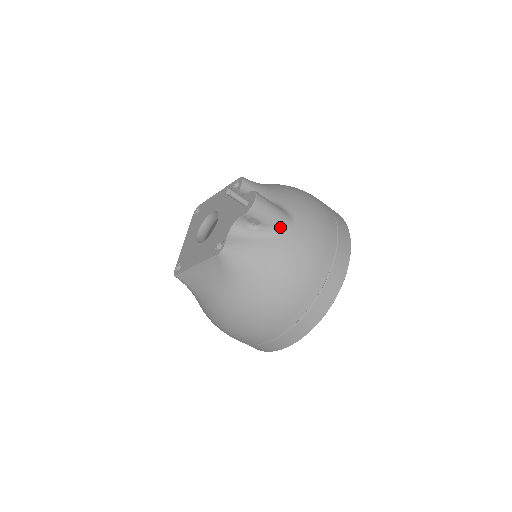
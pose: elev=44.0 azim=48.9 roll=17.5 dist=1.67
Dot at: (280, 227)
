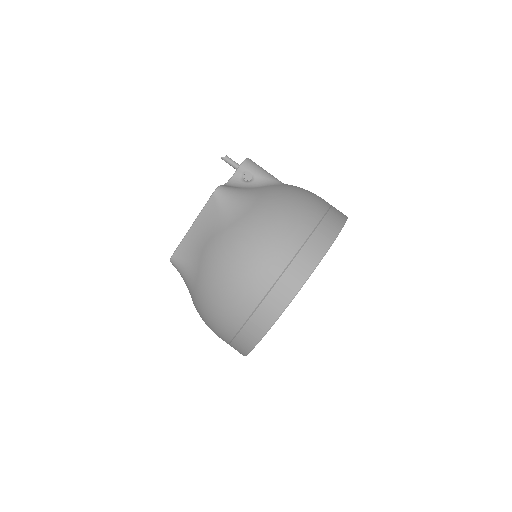
Dot at: (272, 181)
